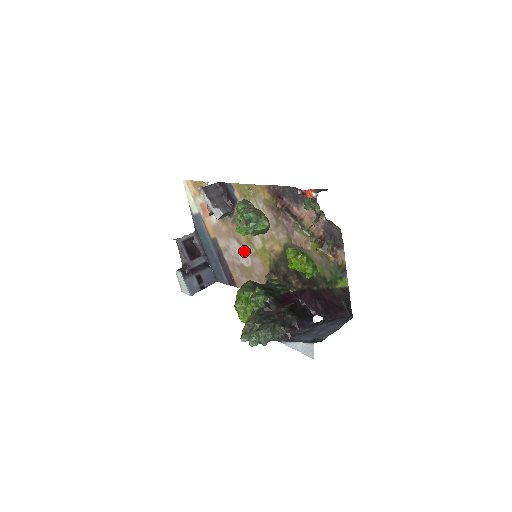
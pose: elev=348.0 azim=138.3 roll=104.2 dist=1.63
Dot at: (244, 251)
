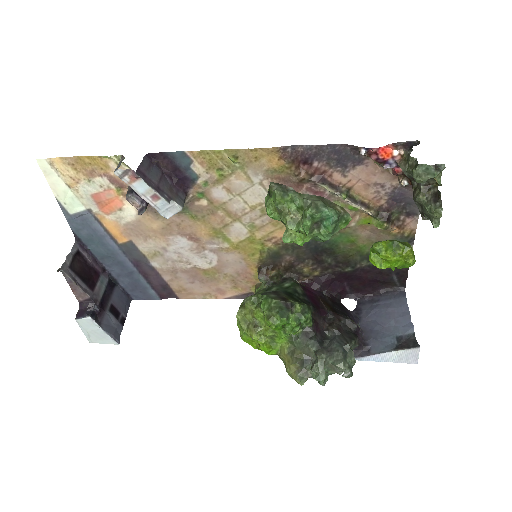
Dot at: (203, 249)
